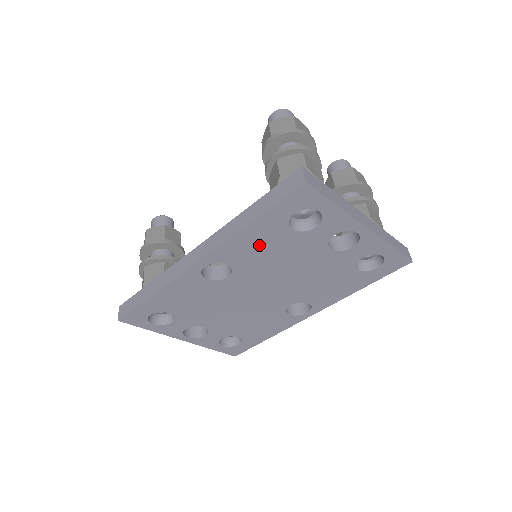
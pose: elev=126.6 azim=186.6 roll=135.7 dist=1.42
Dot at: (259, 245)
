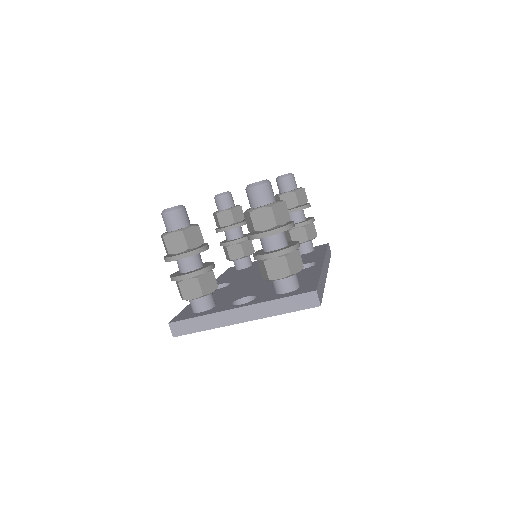
Dot at: occluded
